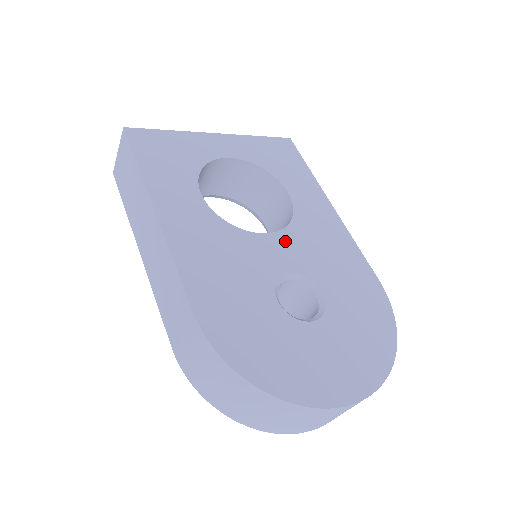
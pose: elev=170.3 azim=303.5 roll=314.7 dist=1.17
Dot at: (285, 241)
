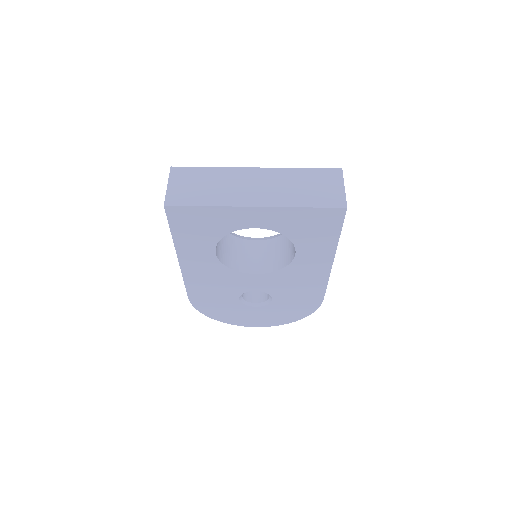
Dot at: (266, 278)
